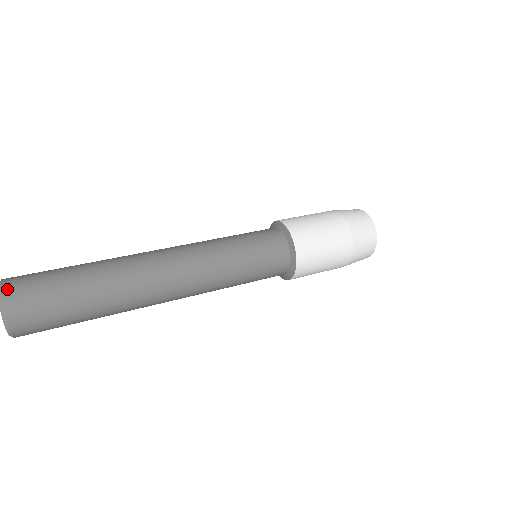
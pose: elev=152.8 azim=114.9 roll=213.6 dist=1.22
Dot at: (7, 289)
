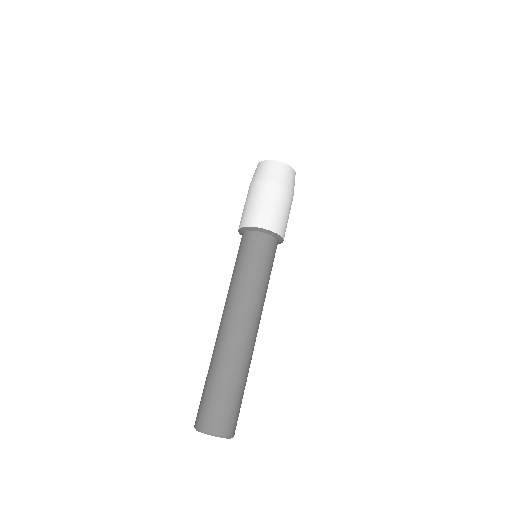
Dot at: occluded
